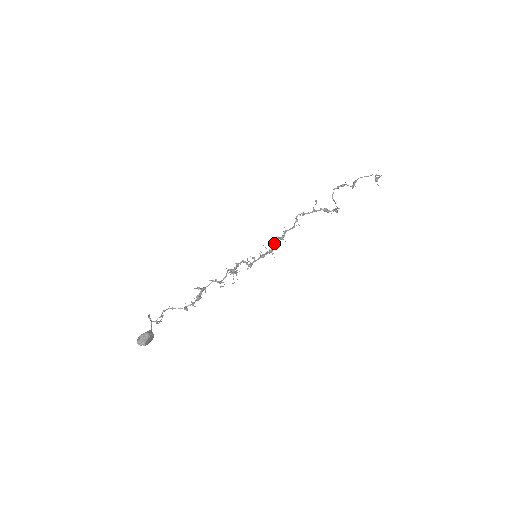
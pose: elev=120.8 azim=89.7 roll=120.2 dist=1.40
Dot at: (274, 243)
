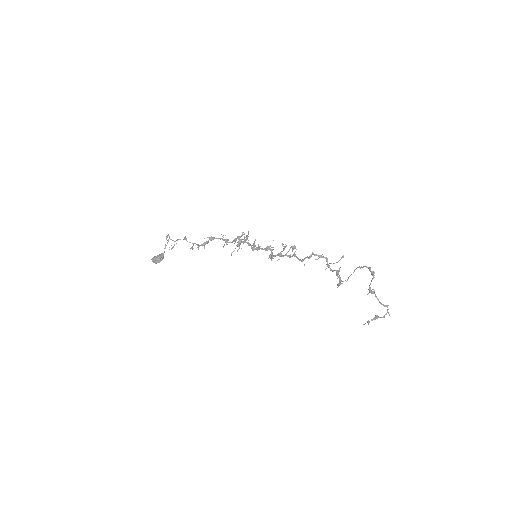
Dot at: (278, 255)
